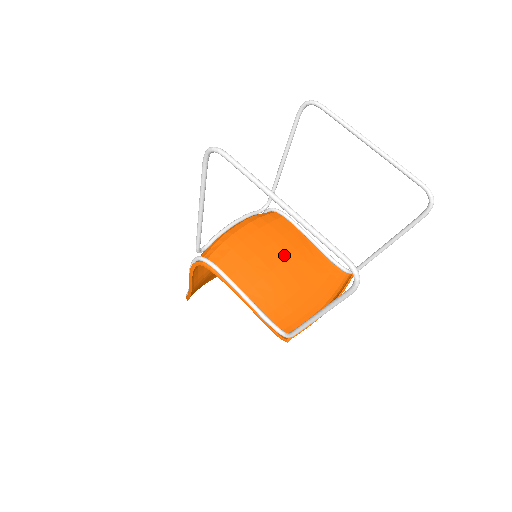
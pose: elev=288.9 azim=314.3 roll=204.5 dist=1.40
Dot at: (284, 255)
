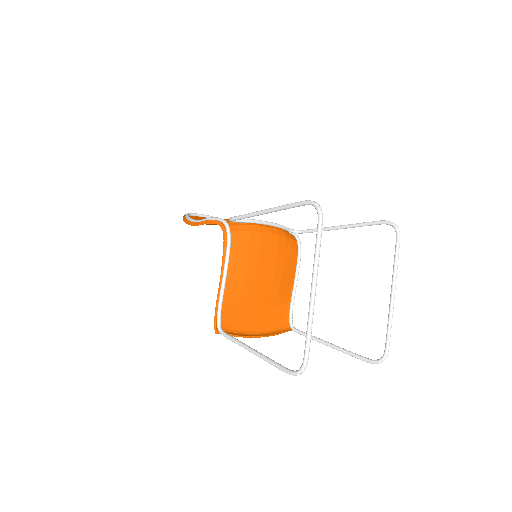
Dot at: (272, 277)
